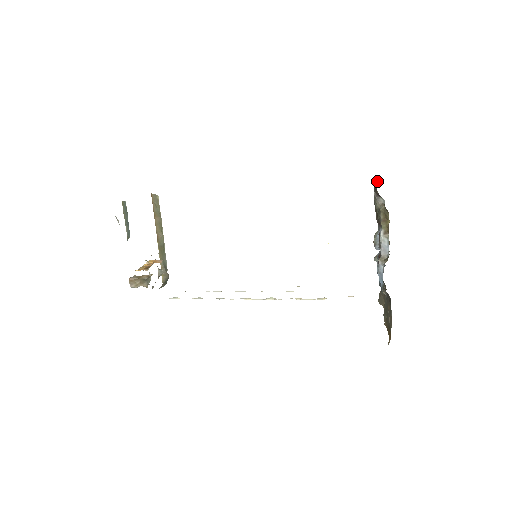
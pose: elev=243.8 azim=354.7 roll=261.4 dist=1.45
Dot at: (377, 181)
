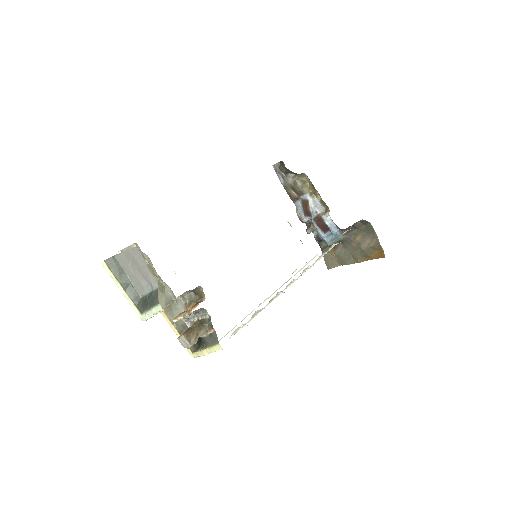
Dot at: (278, 163)
